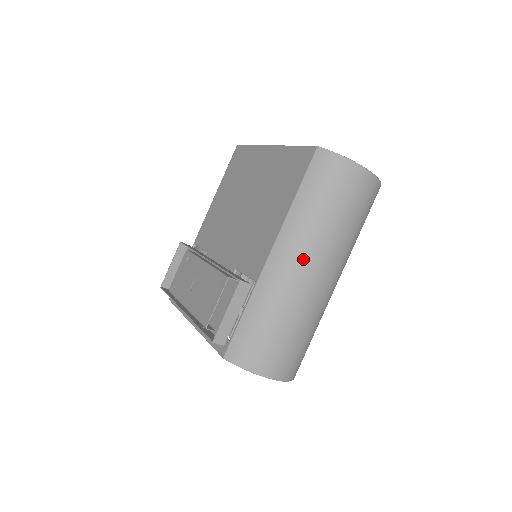
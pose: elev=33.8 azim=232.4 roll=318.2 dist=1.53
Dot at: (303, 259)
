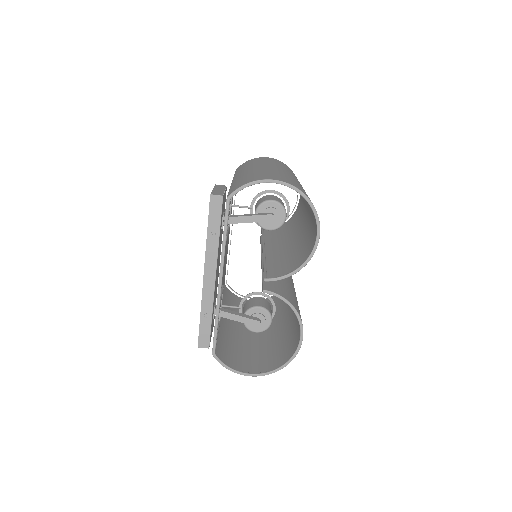
Dot at: (253, 167)
